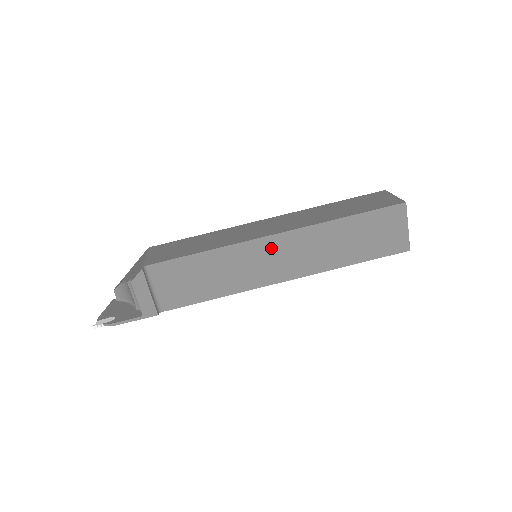
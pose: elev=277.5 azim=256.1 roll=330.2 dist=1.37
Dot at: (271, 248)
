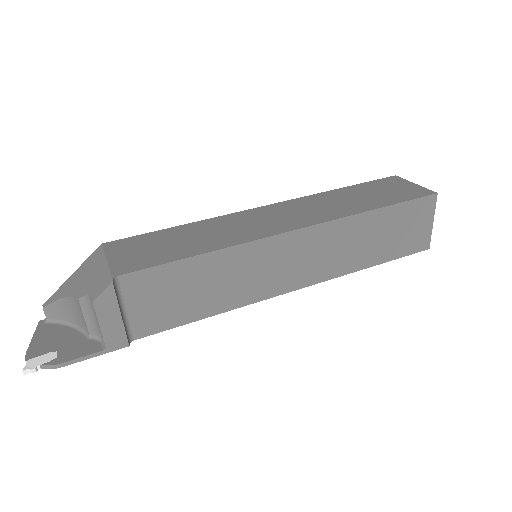
Dot at: (288, 248)
